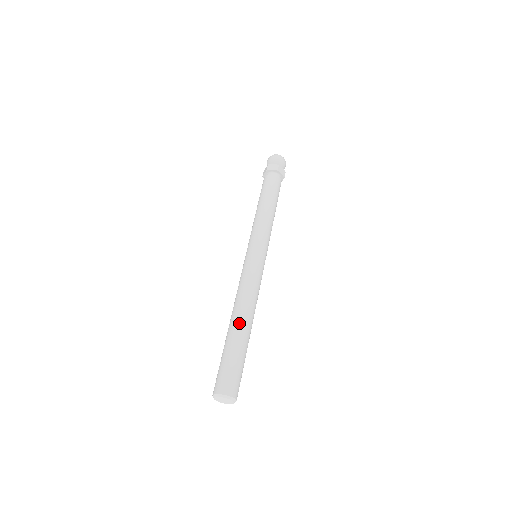
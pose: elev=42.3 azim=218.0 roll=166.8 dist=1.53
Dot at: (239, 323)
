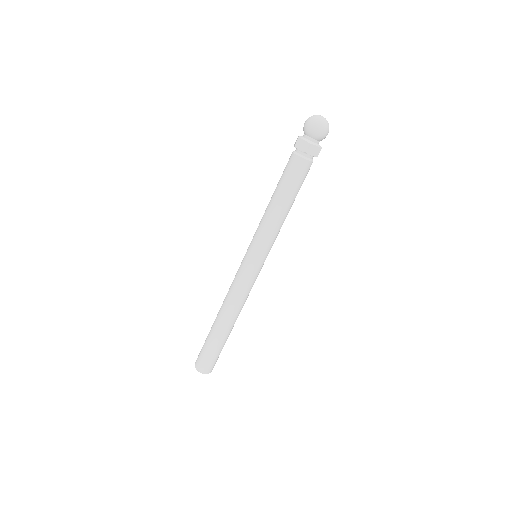
Dot at: (220, 324)
